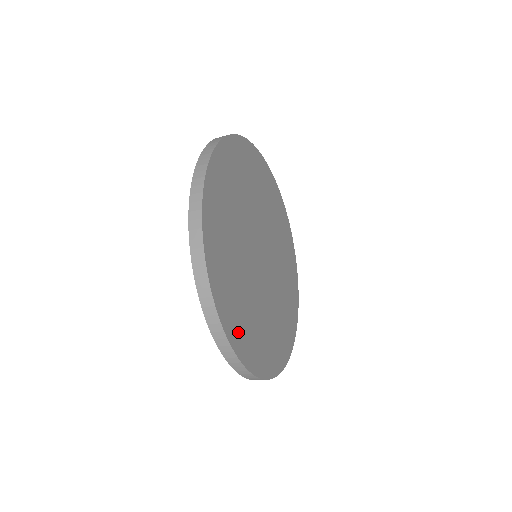
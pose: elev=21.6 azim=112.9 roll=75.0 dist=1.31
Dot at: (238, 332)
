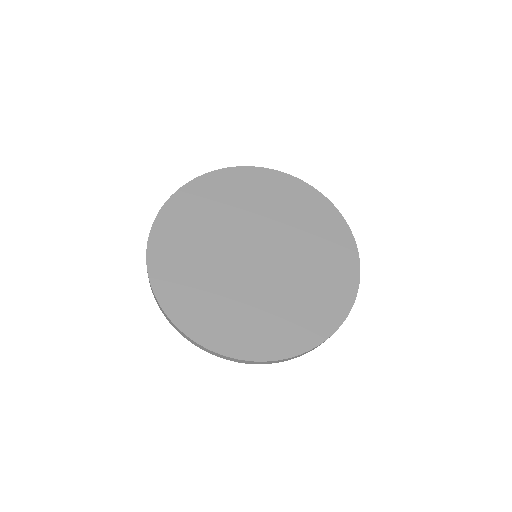
Dot at: (169, 282)
